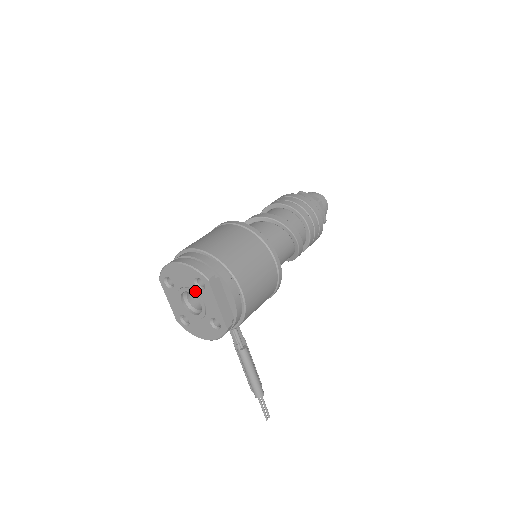
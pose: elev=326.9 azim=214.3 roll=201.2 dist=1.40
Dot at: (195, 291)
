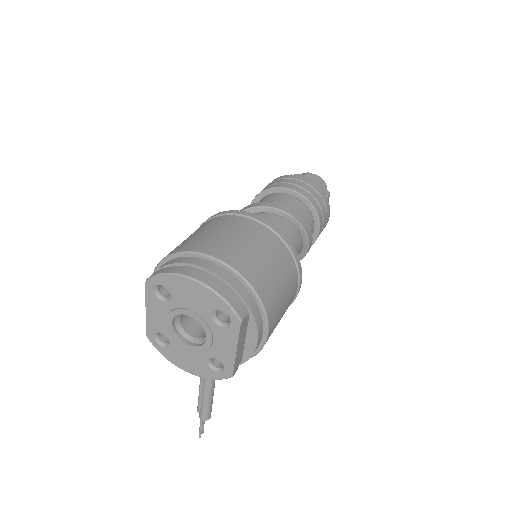
Dot at: (206, 322)
